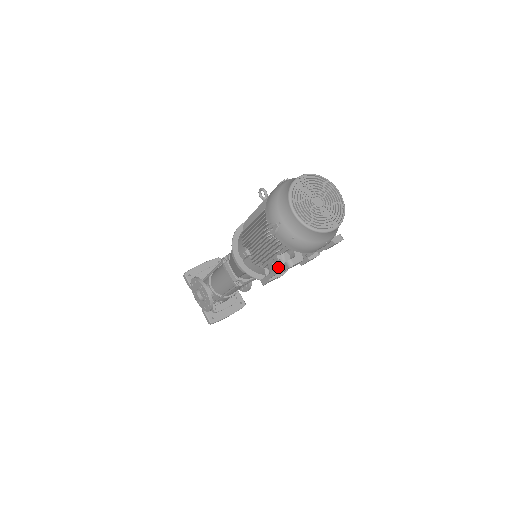
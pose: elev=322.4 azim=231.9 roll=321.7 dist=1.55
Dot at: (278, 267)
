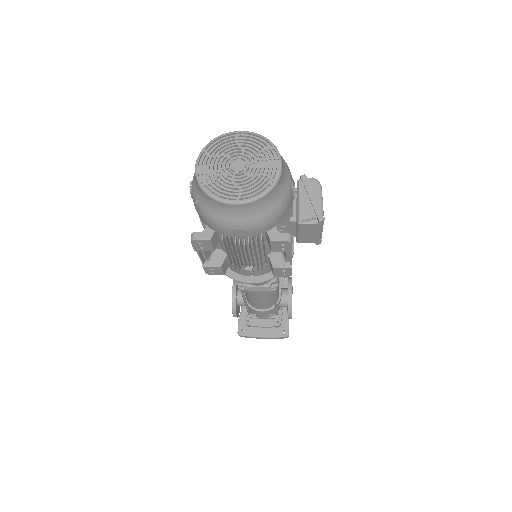
Dot at: occluded
